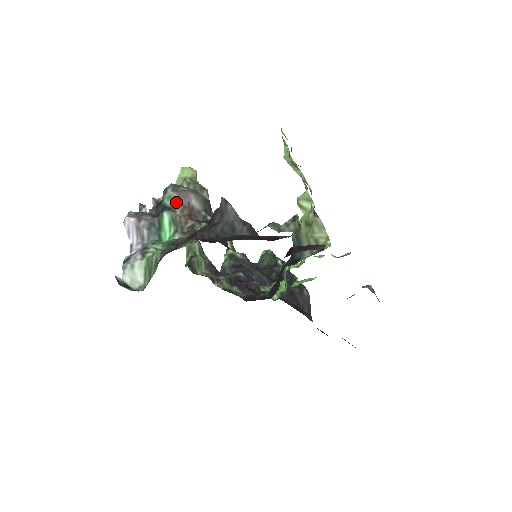
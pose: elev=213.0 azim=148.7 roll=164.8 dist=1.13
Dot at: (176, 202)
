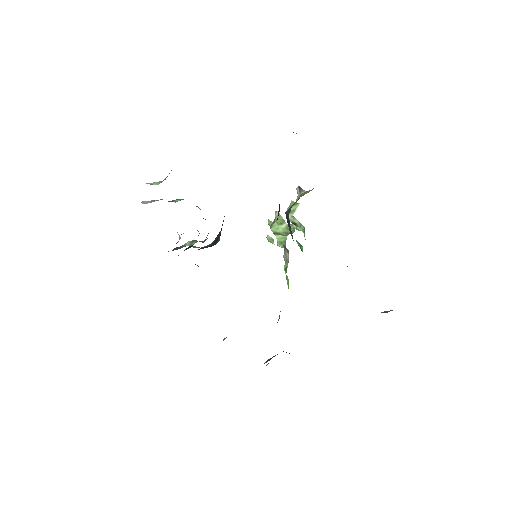
Dot at: occluded
